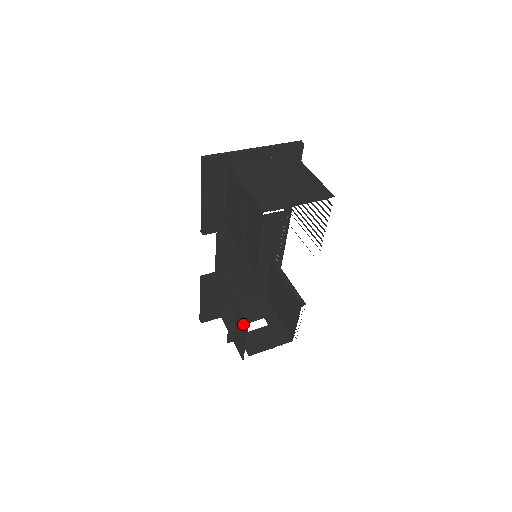
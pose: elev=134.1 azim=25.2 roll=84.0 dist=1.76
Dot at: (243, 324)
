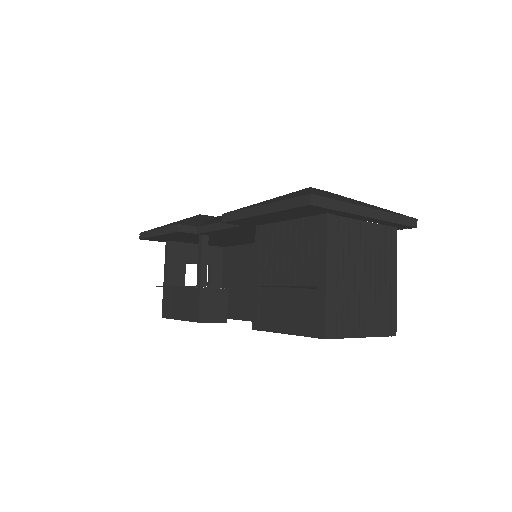
Dot at: (191, 309)
